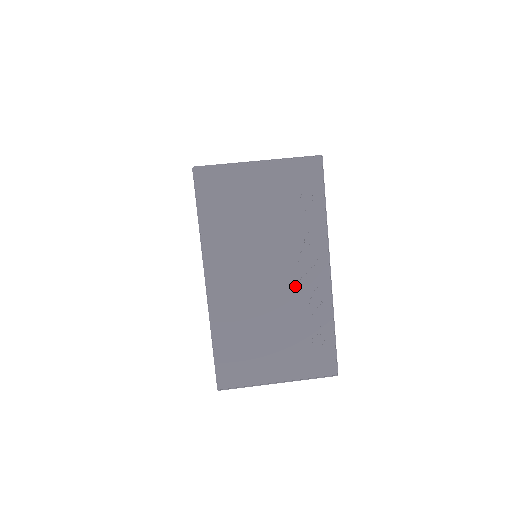
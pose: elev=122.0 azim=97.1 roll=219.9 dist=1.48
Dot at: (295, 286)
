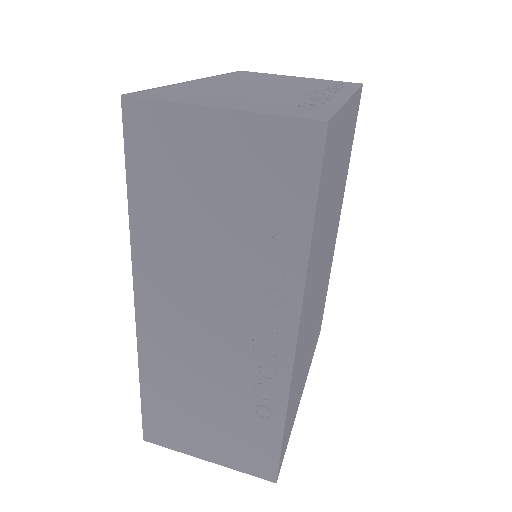
Dot at: (299, 94)
